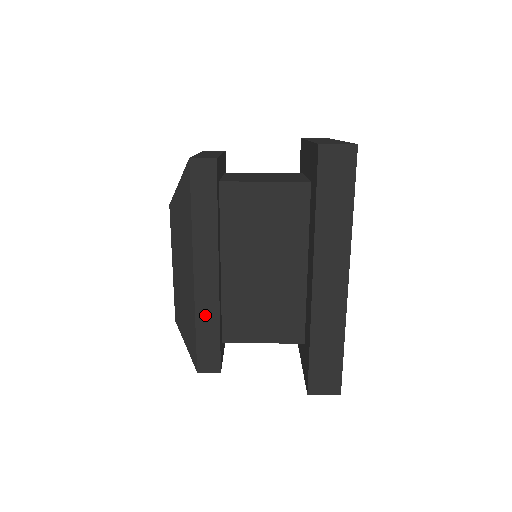
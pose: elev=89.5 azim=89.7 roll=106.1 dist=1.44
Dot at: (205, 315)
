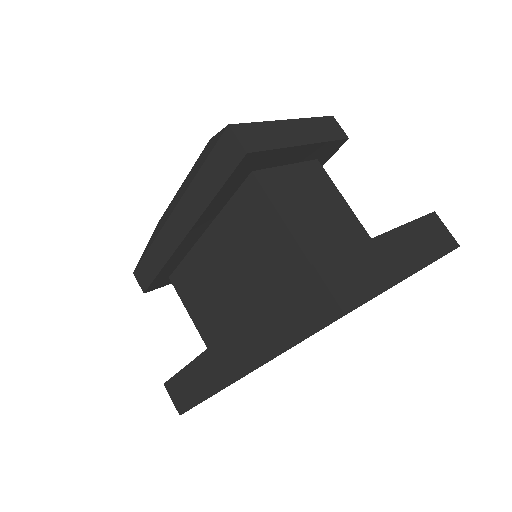
Dot at: (159, 250)
